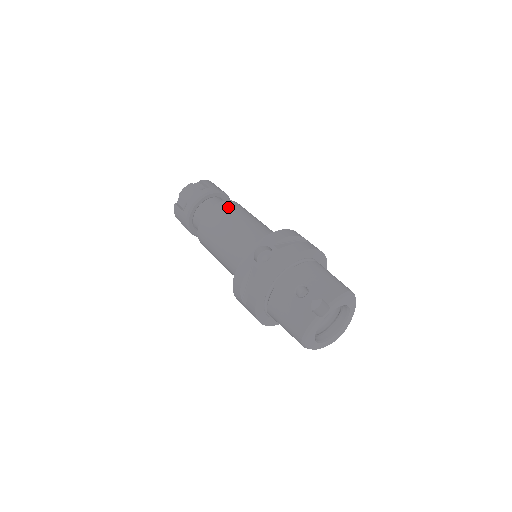
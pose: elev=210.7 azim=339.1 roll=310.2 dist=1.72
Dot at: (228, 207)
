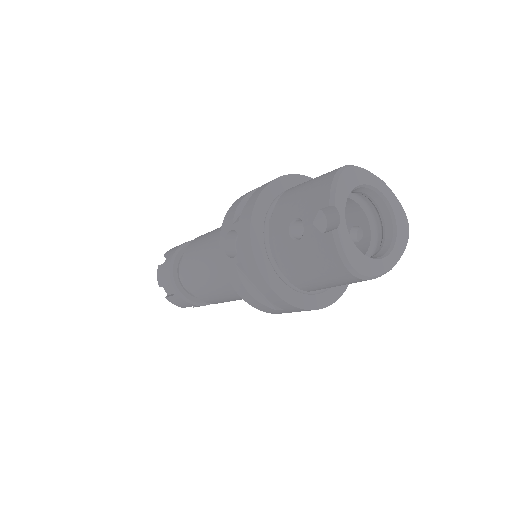
Dot at: (192, 247)
